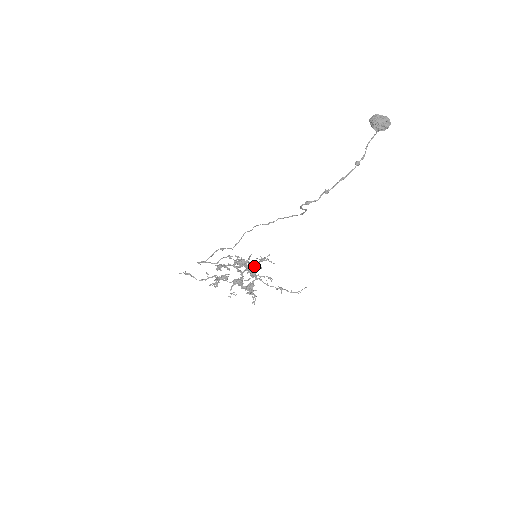
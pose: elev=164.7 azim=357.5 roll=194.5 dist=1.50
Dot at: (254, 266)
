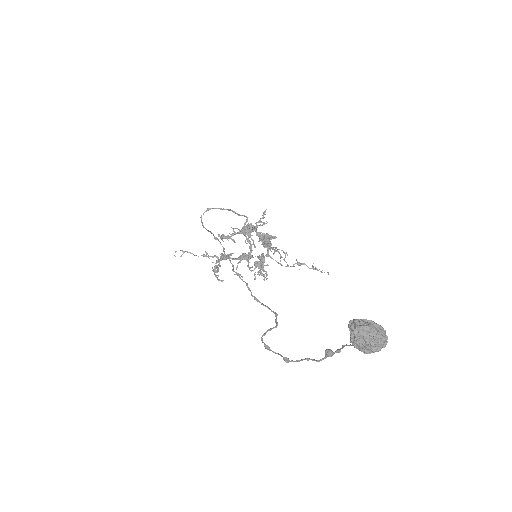
Dot at: (263, 243)
